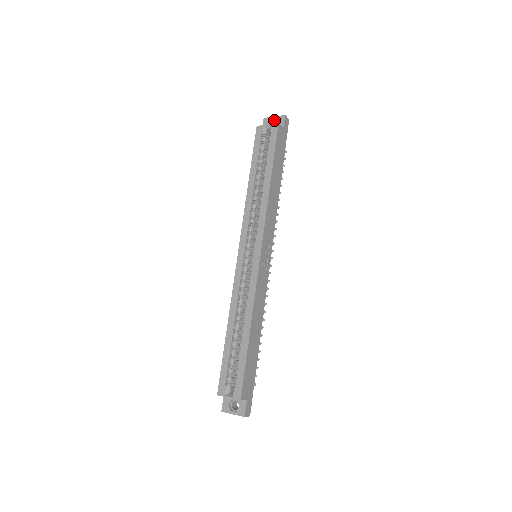
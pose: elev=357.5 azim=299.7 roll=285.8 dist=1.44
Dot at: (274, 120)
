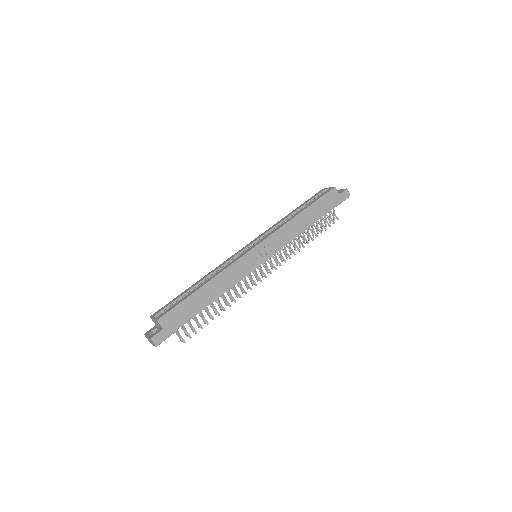
Dot at: occluded
